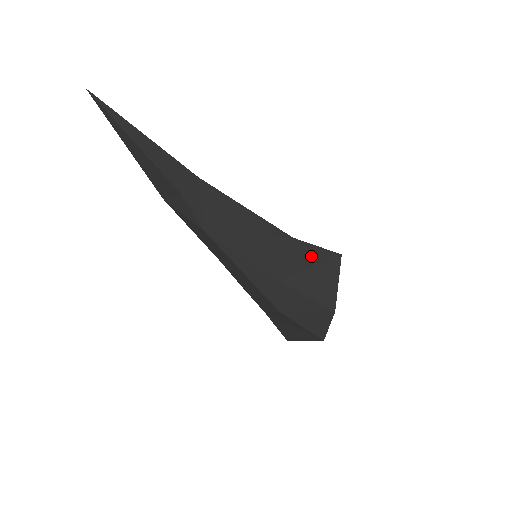
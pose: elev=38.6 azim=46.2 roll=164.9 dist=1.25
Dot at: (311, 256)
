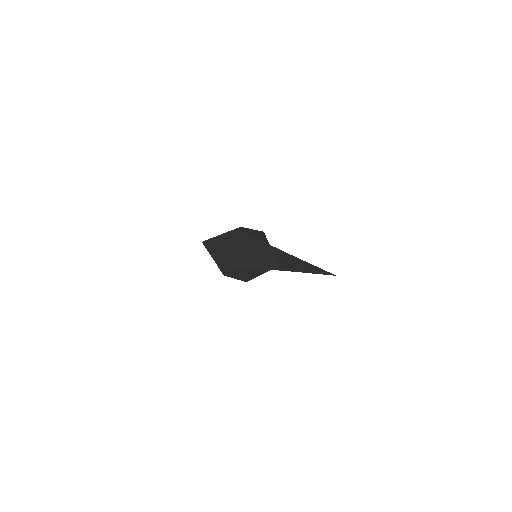
Dot at: occluded
